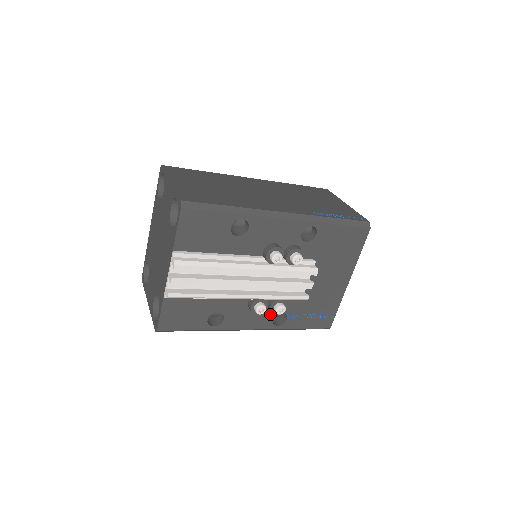
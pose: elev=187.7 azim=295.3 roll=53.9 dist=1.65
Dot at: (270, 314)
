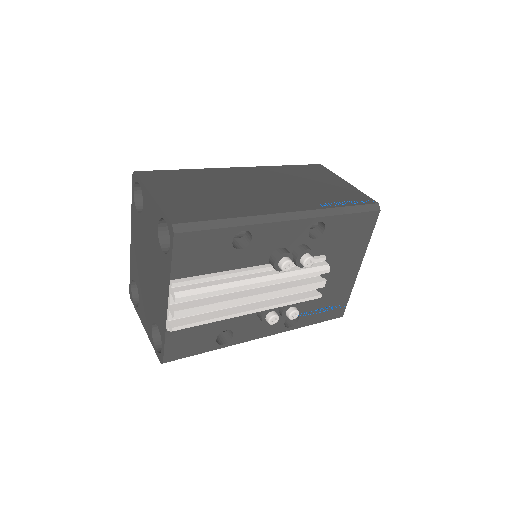
Dot at: (281, 318)
